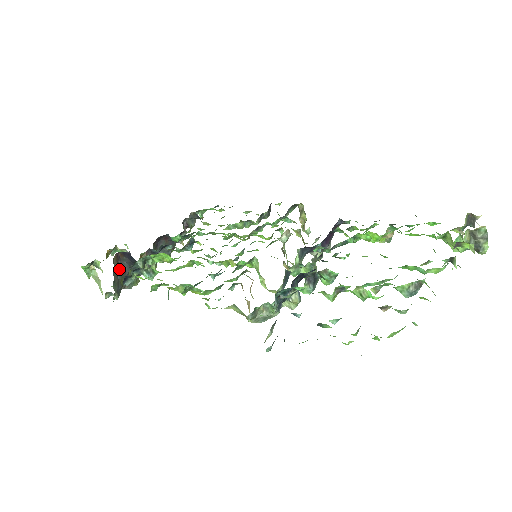
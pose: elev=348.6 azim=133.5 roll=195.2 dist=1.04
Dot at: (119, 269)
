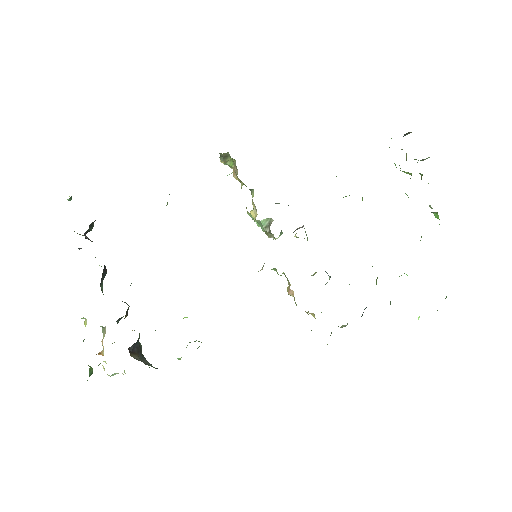
Dot at: (137, 354)
